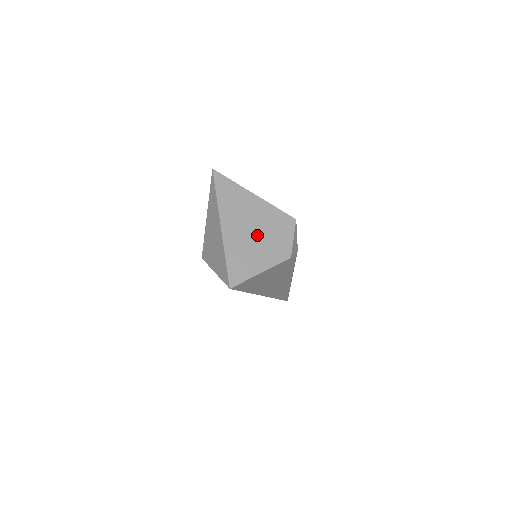
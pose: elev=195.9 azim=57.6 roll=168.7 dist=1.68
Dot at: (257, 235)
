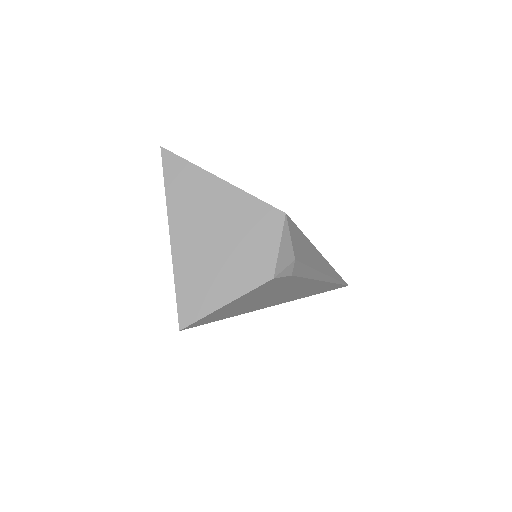
Dot at: (222, 245)
